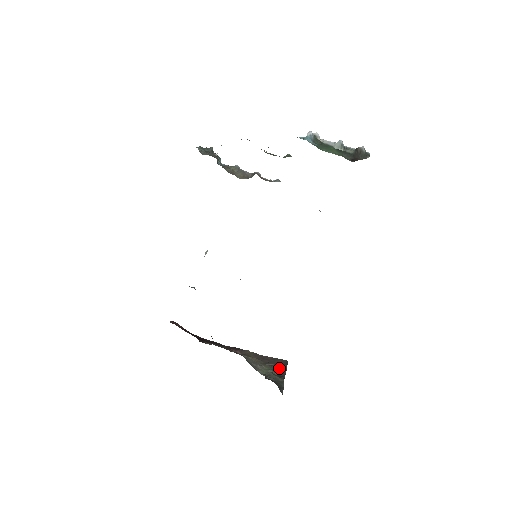
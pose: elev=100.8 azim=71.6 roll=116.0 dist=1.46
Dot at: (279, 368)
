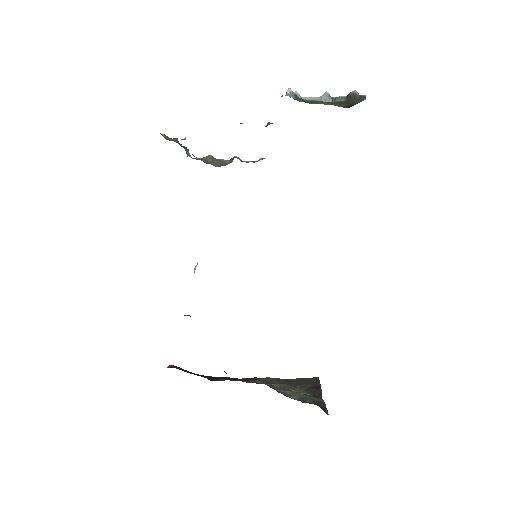
Dot at: (312, 388)
